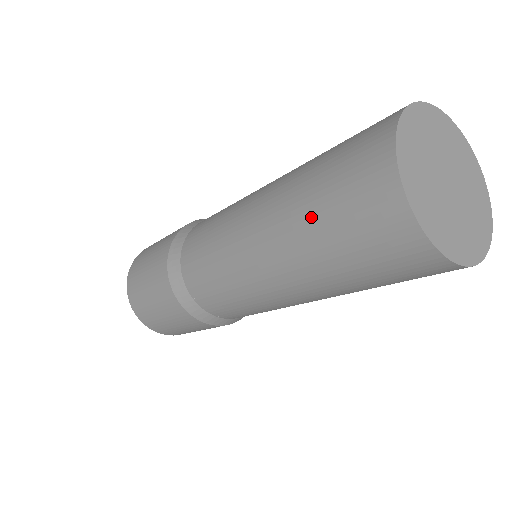
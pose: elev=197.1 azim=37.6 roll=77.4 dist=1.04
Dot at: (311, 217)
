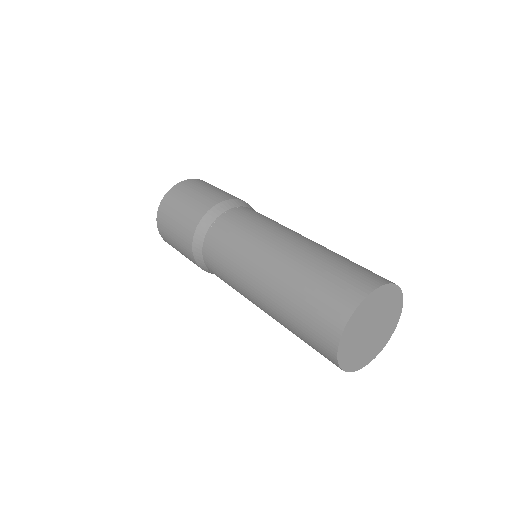
Dot at: (291, 326)
